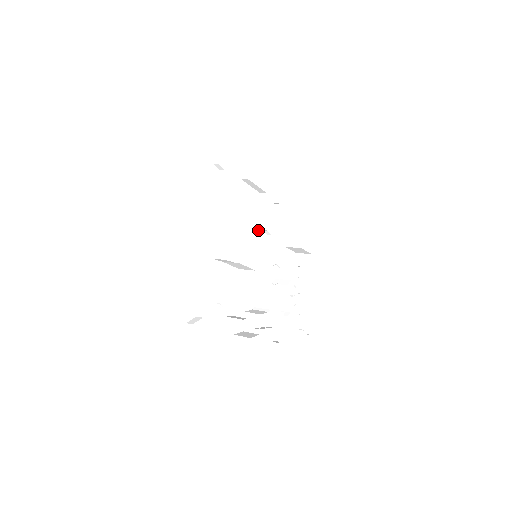
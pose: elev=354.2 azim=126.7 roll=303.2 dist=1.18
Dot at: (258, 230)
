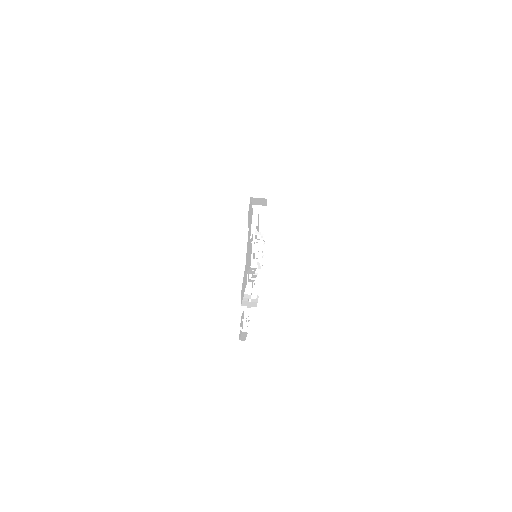
Dot at: (259, 248)
